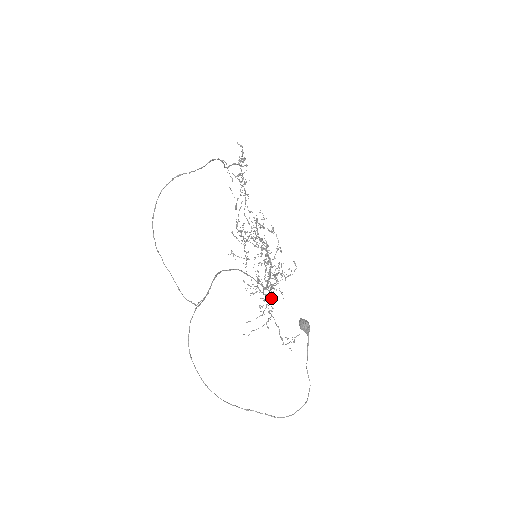
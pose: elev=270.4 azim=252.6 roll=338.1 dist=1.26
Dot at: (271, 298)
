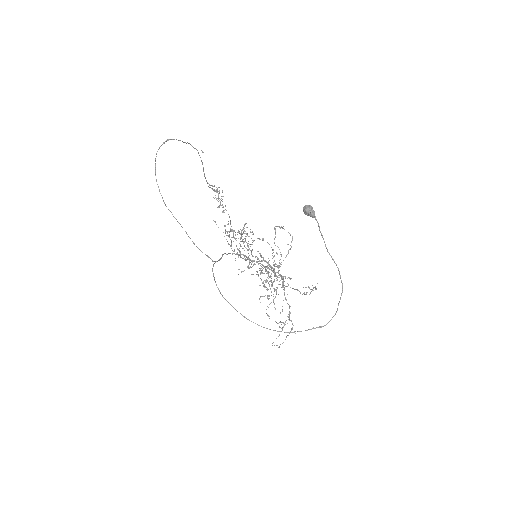
Dot at: (284, 292)
